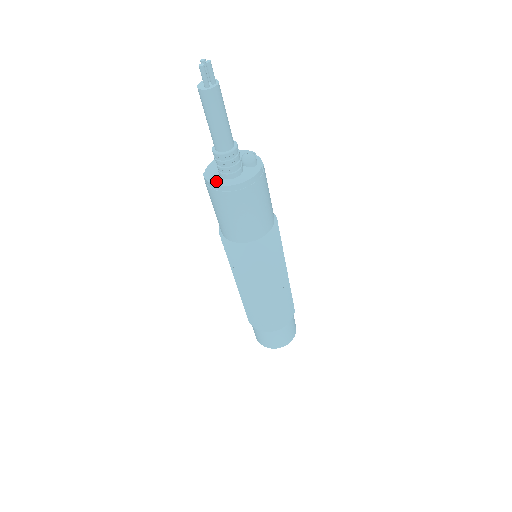
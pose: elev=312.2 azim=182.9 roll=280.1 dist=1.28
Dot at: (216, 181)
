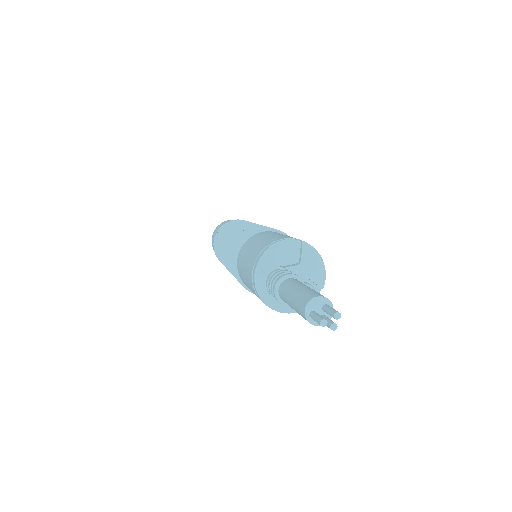
Dot at: (260, 274)
